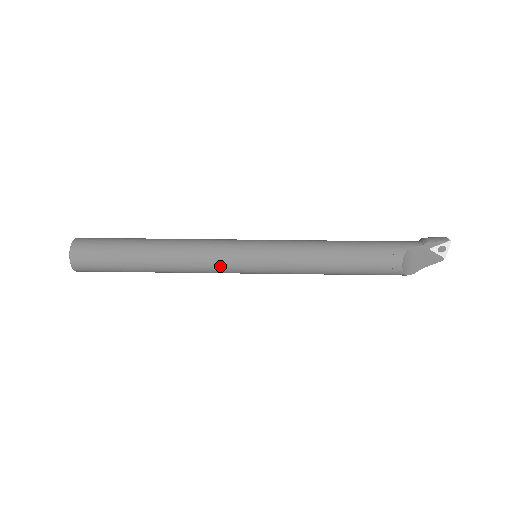
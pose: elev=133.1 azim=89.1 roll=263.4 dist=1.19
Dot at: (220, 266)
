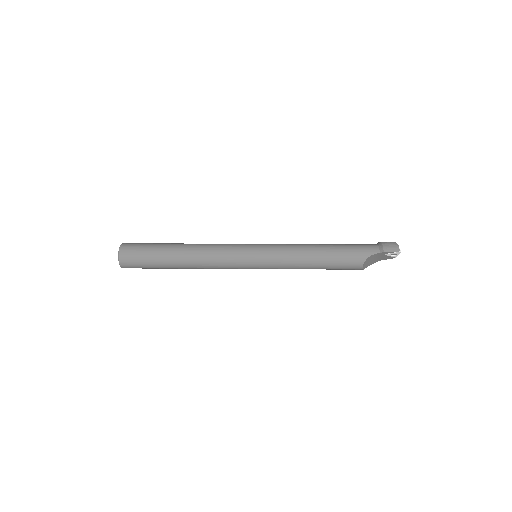
Dot at: (230, 268)
